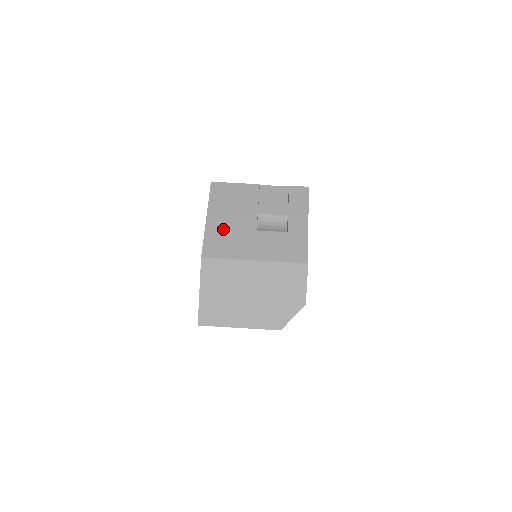
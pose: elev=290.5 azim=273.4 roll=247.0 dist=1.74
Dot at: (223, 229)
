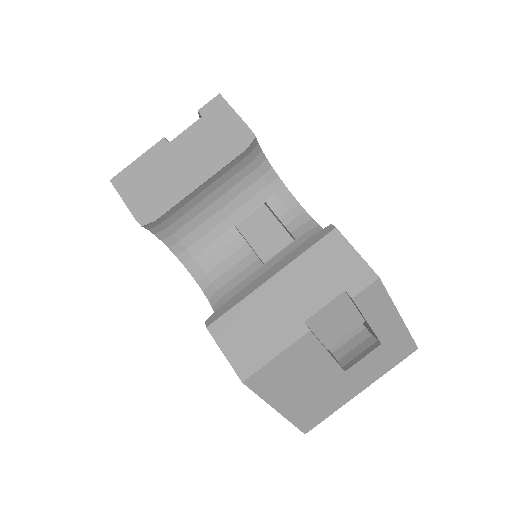
Dot at: (306, 402)
